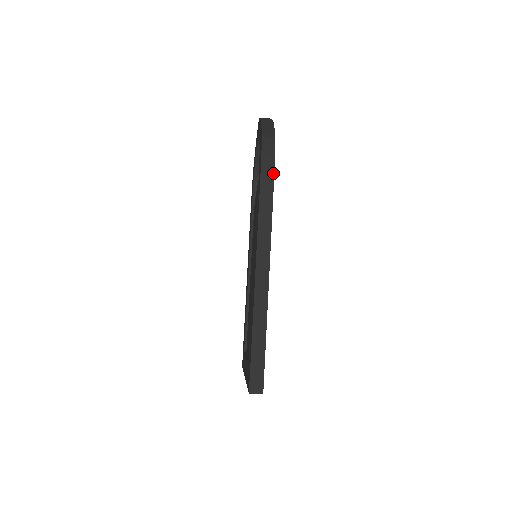
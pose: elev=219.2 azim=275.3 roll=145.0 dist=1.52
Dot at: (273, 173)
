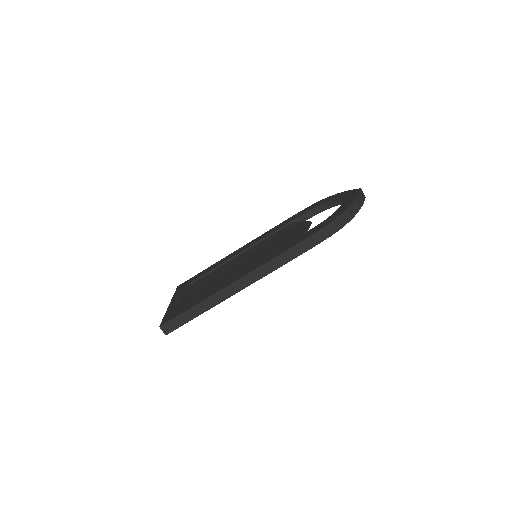
Dot at: (318, 243)
